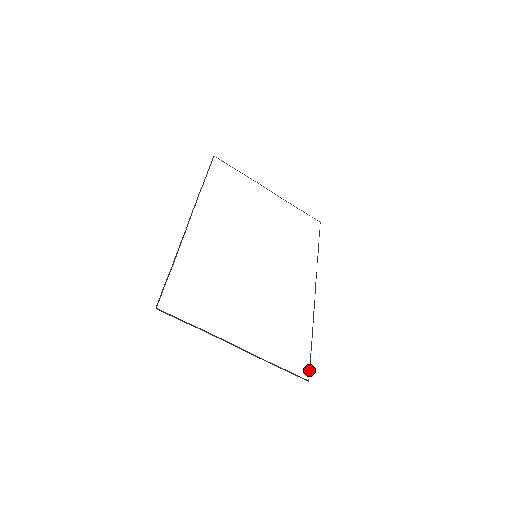
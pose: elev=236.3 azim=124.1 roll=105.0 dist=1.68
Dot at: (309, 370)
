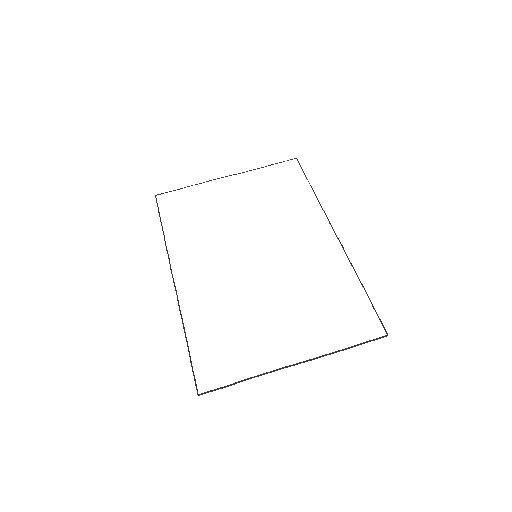
Dot at: occluded
